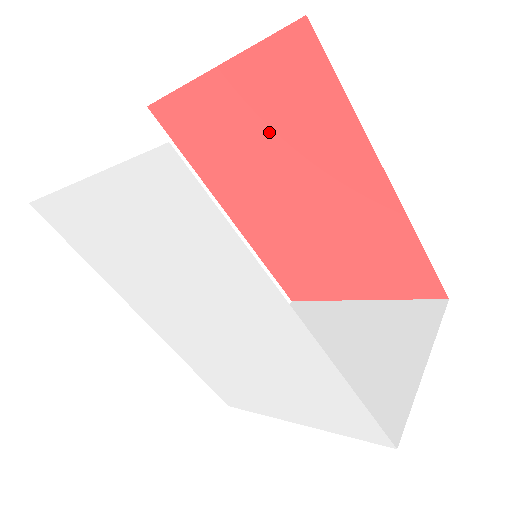
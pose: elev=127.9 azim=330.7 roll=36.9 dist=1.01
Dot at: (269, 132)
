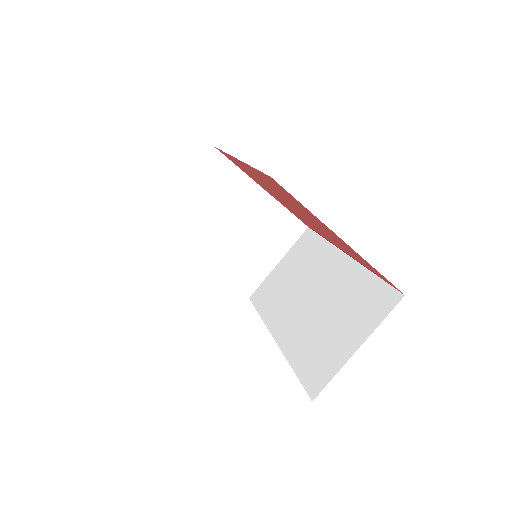
Dot at: (329, 234)
